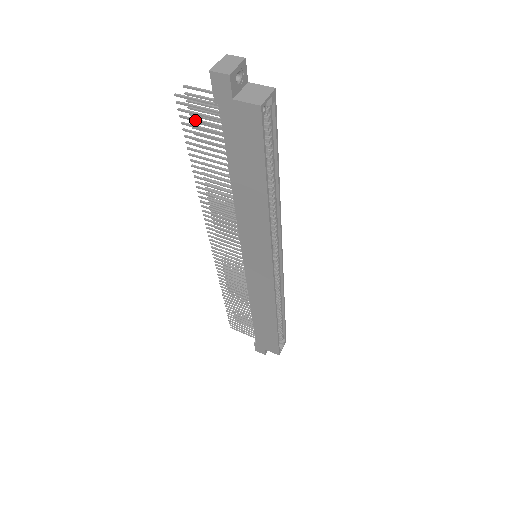
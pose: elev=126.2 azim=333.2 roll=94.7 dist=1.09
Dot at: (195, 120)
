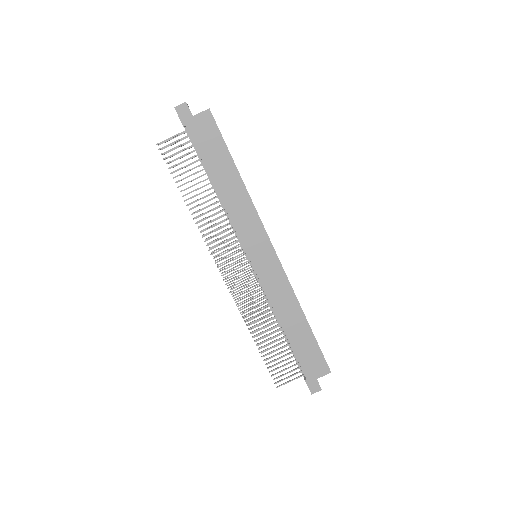
Dot at: (174, 154)
